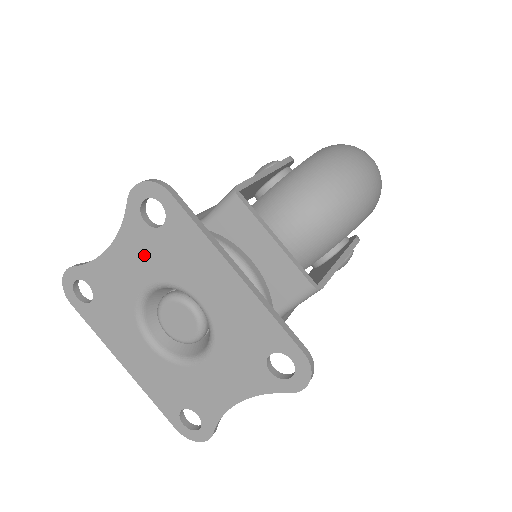
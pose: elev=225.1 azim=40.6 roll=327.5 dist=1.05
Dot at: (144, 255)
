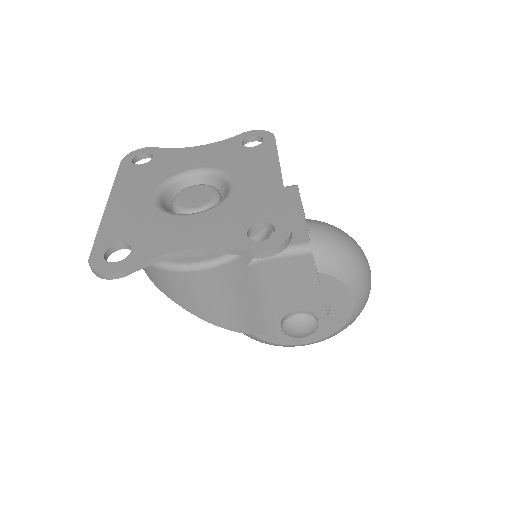
Dot at: (221, 154)
